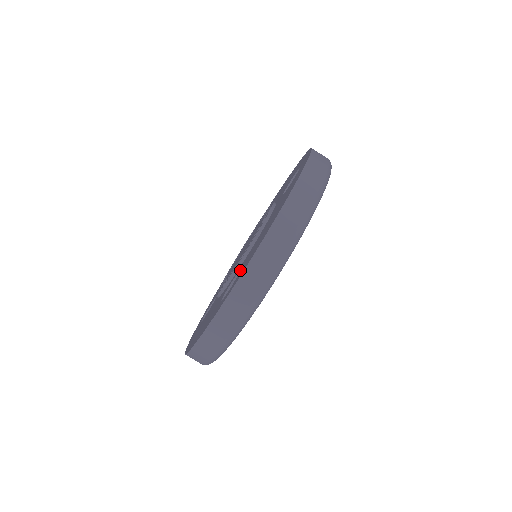
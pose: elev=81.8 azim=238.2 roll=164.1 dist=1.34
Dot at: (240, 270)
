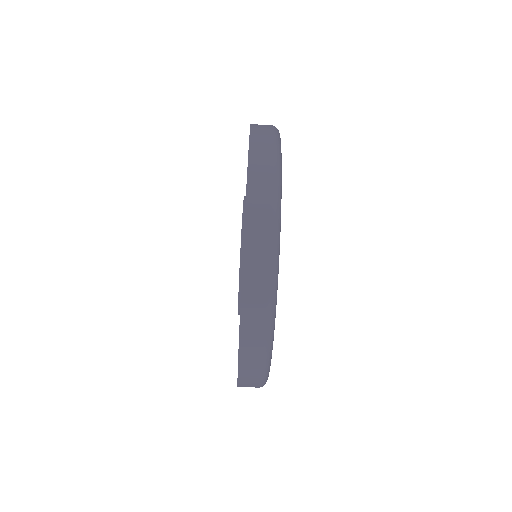
Dot at: occluded
